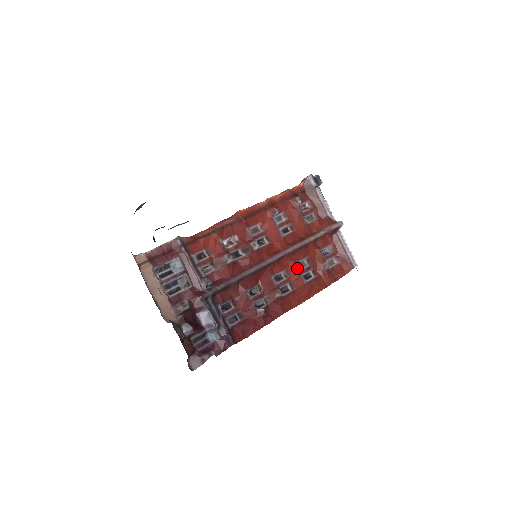
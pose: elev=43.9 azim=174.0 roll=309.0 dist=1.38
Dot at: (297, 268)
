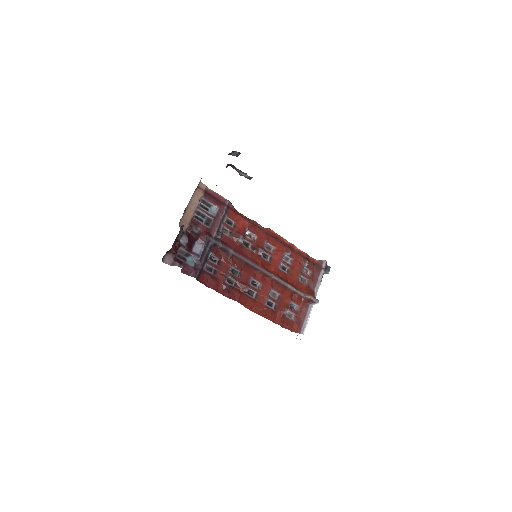
Dot at: (269, 291)
